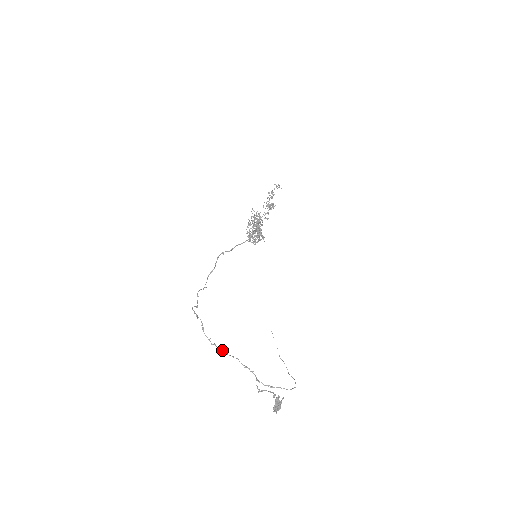
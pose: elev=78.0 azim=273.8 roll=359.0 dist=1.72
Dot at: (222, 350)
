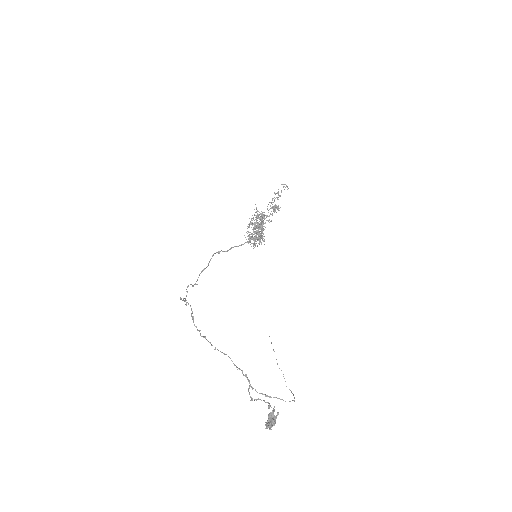
Dot at: (212, 345)
